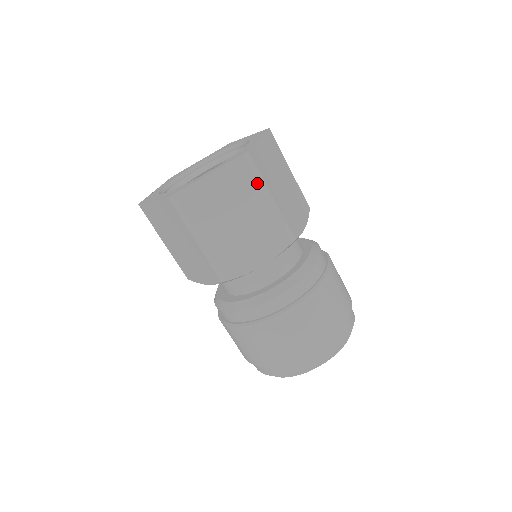
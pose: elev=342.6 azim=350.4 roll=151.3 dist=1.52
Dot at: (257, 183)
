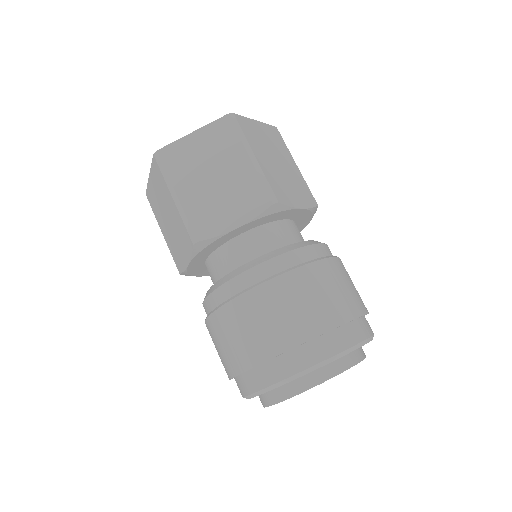
Dot at: (287, 149)
